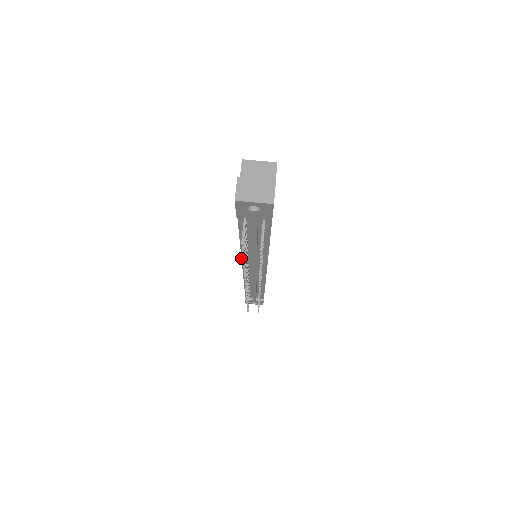
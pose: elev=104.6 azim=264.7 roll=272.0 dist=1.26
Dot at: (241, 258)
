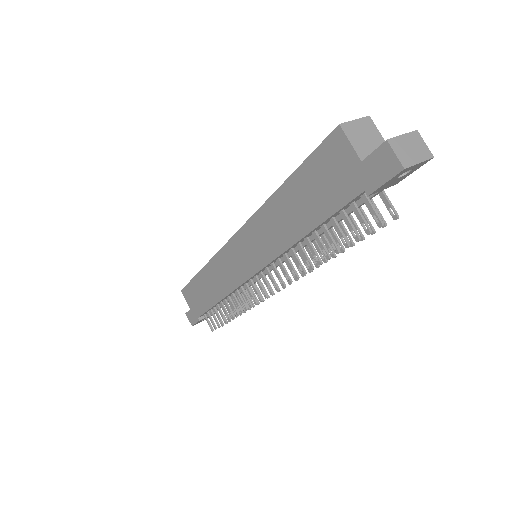
Dot at: (271, 262)
